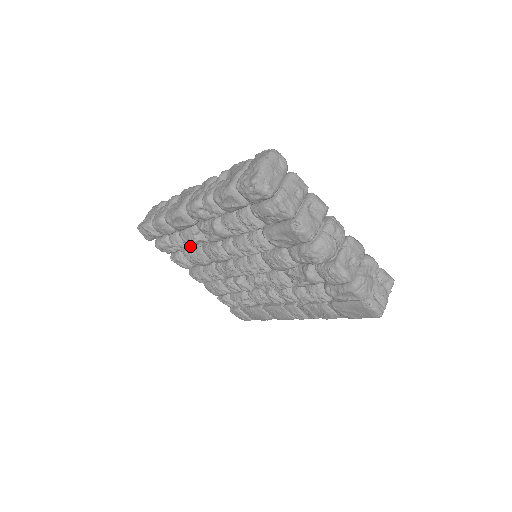
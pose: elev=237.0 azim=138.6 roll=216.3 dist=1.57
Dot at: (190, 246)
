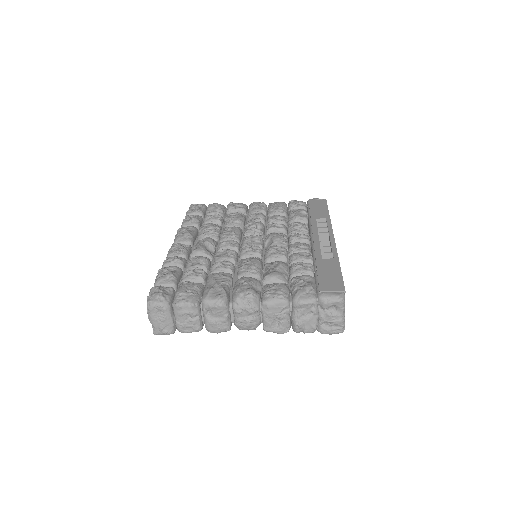
Dot at: occluded
